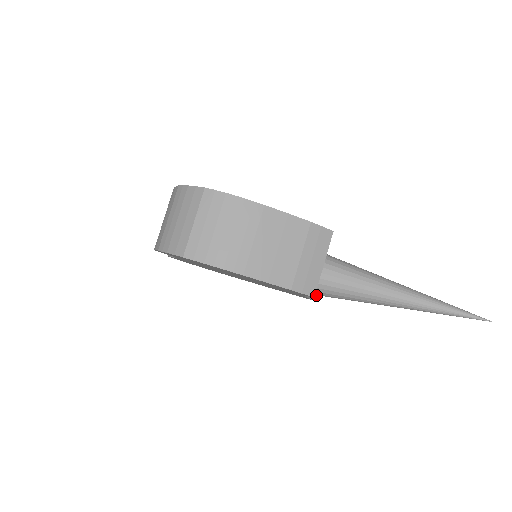
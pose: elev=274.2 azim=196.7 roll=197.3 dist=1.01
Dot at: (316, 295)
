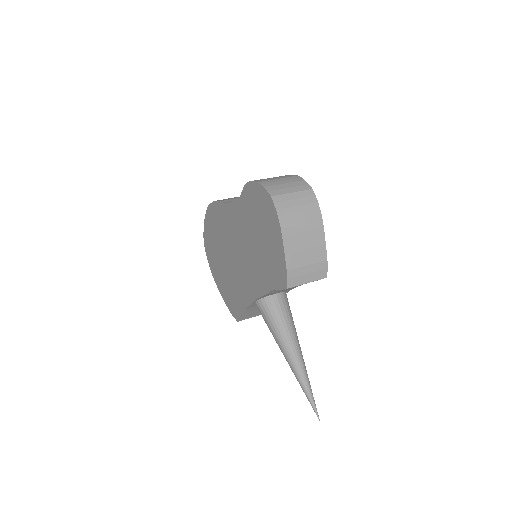
Dot at: (243, 317)
